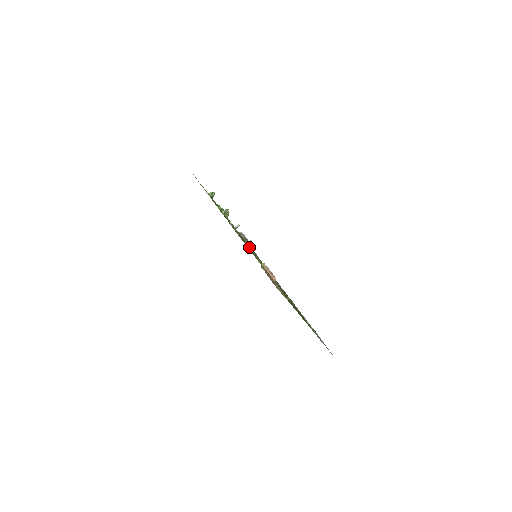
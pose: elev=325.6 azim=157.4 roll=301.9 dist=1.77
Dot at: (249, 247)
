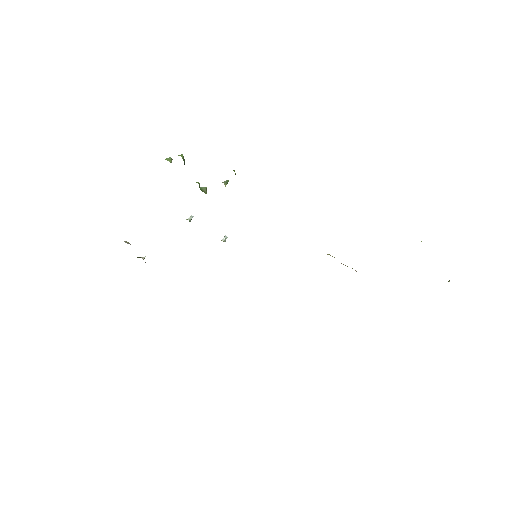
Dot at: occluded
